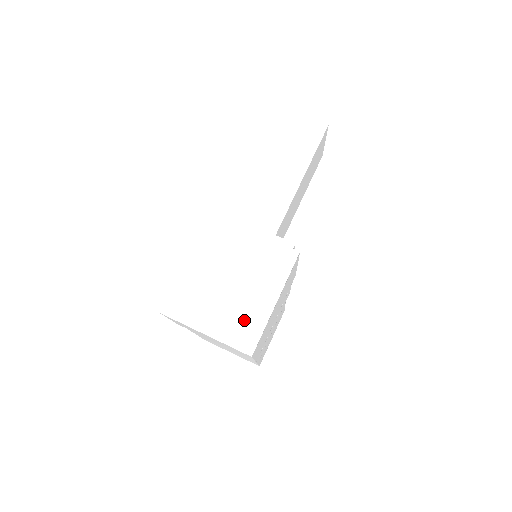
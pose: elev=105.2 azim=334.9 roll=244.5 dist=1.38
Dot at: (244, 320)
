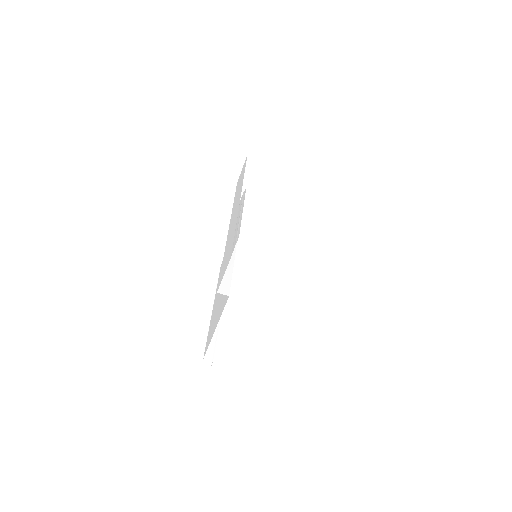
Dot at: (309, 243)
